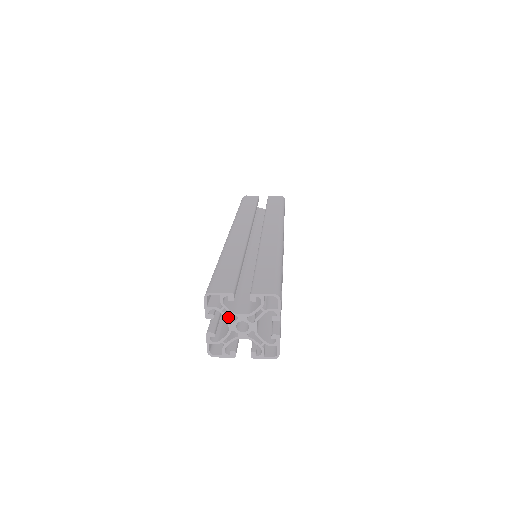
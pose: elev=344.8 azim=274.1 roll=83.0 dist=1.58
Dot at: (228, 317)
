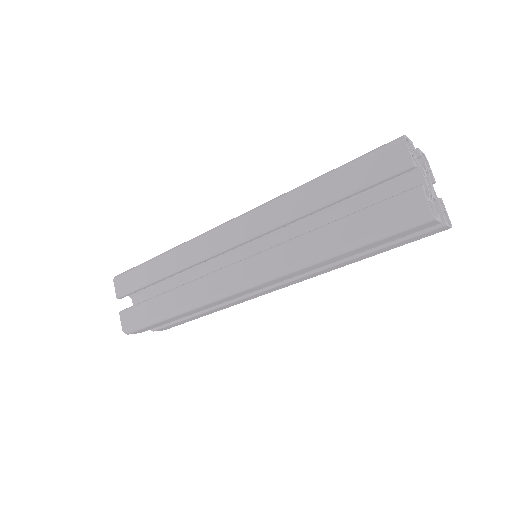
Dot at: (421, 169)
